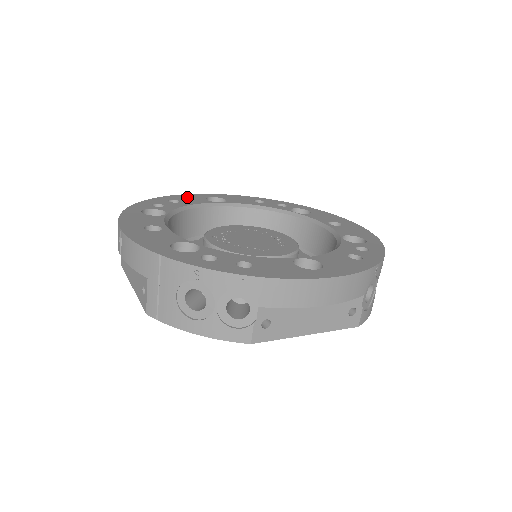
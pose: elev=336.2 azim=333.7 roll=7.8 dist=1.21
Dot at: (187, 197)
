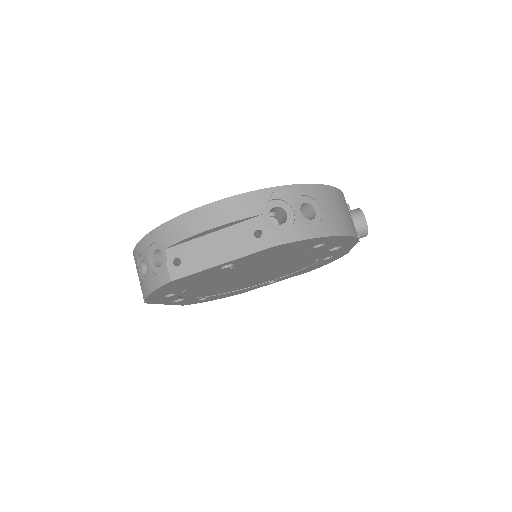
Dot at: occluded
